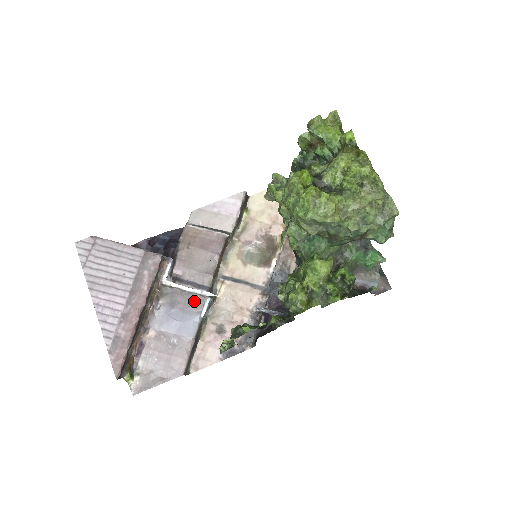
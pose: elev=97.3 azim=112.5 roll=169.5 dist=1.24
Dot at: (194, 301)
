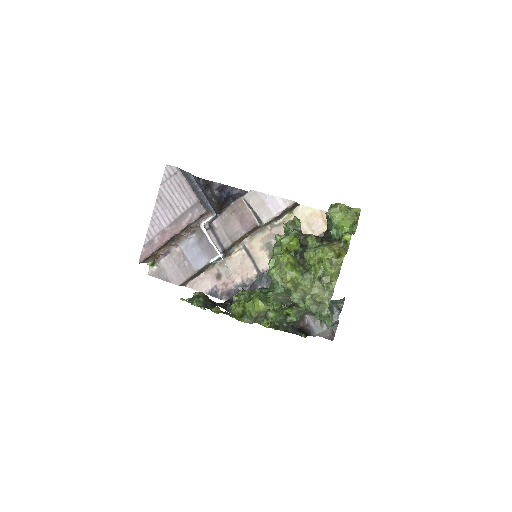
Dot at: (212, 249)
